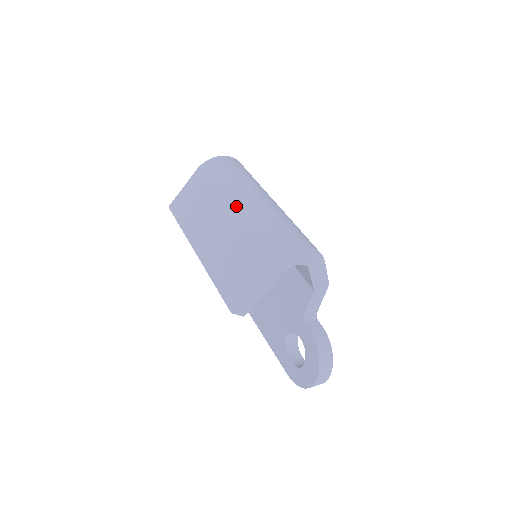
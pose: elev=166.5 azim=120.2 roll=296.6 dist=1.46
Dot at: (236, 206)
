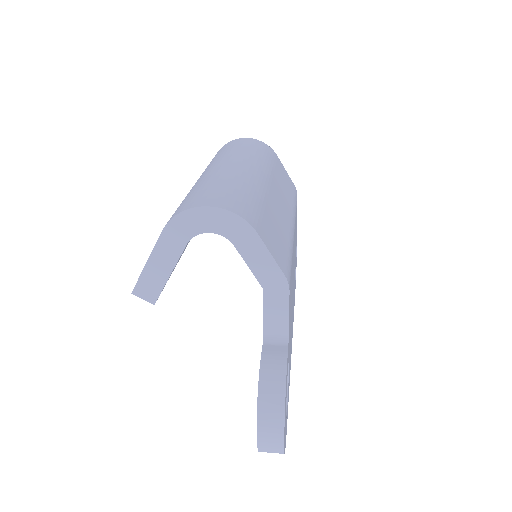
Dot at: (201, 175)
